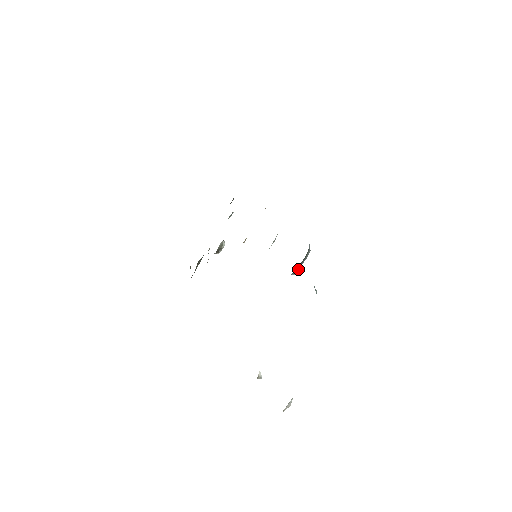
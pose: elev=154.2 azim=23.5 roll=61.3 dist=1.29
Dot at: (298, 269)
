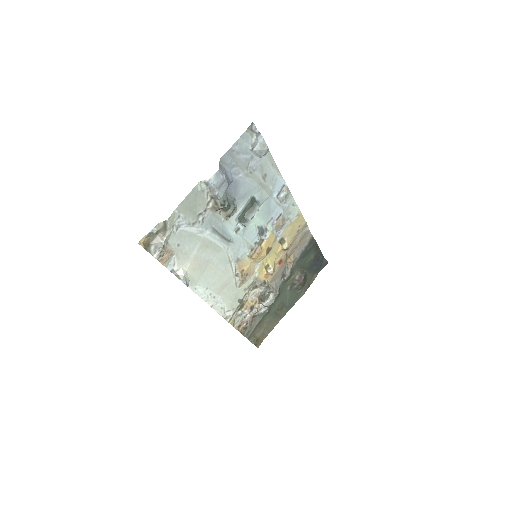
Dot at: (248, 220)
